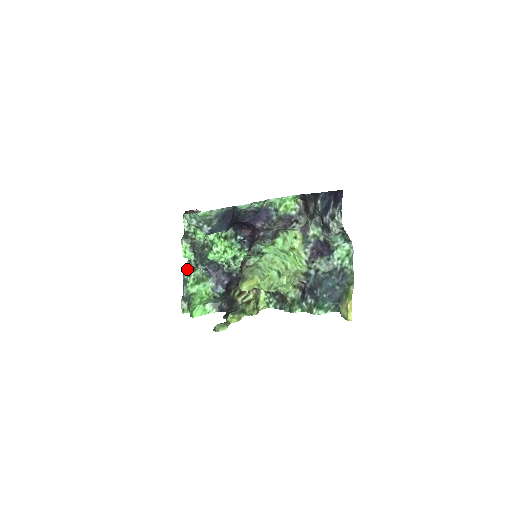
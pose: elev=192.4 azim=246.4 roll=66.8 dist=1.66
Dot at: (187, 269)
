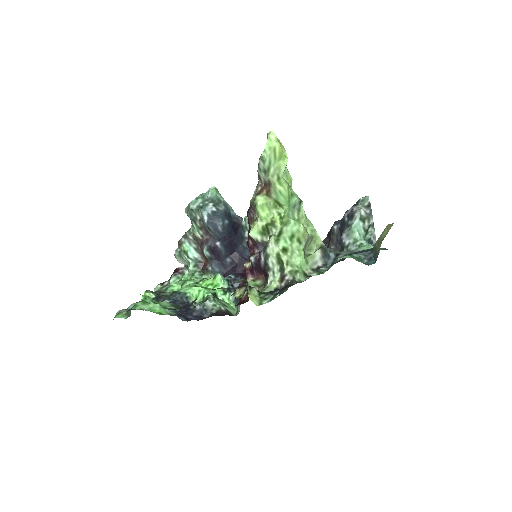
Dot at: occluded
